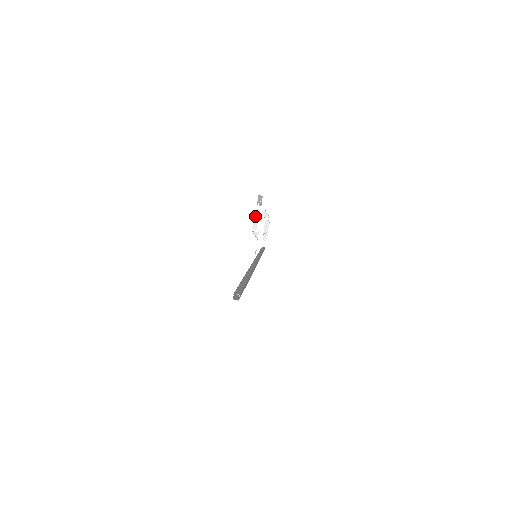
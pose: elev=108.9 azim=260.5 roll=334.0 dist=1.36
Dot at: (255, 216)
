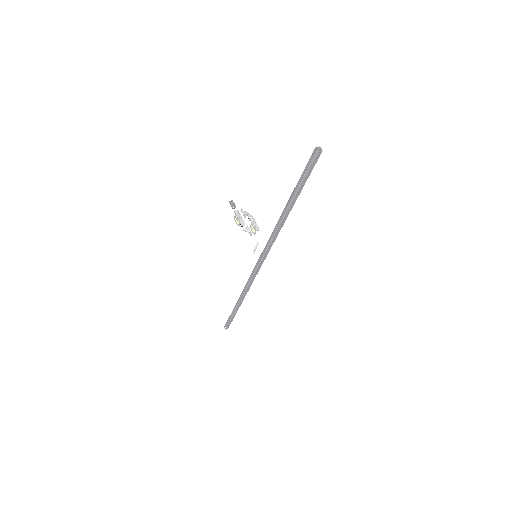
Dot at: (238, 215)
